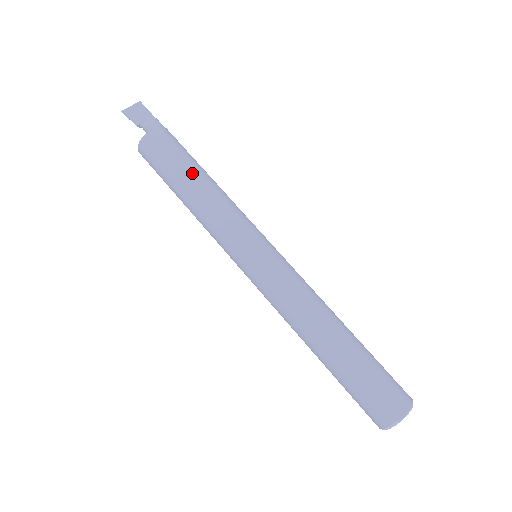
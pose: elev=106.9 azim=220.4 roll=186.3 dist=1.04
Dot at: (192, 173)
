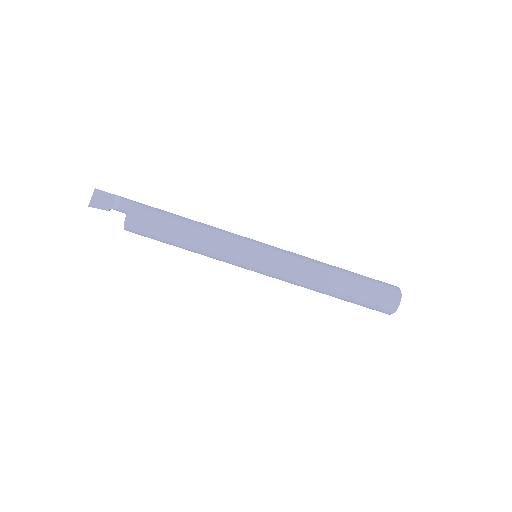
Dot at: (179, 229)
